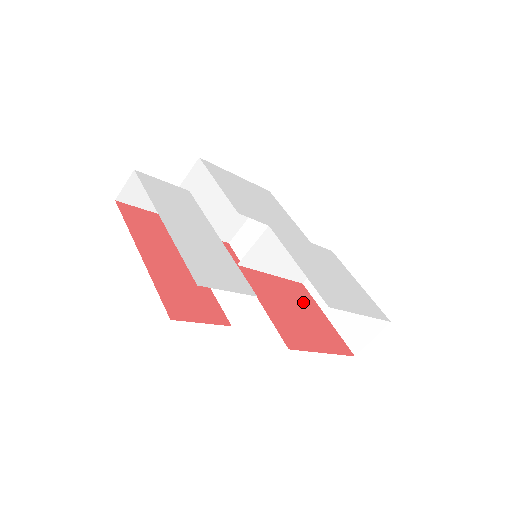
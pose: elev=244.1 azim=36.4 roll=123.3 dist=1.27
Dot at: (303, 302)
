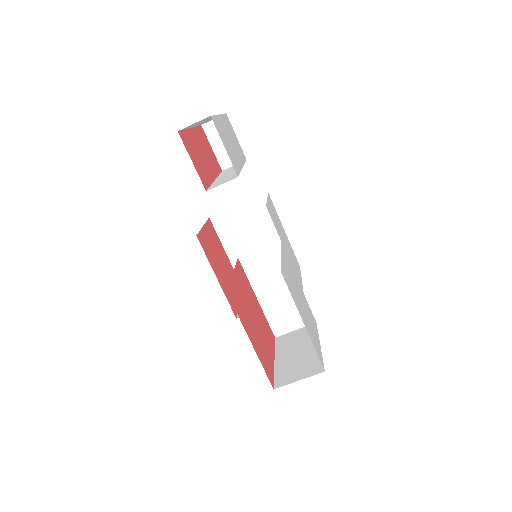
Dot at: (265, 331)
